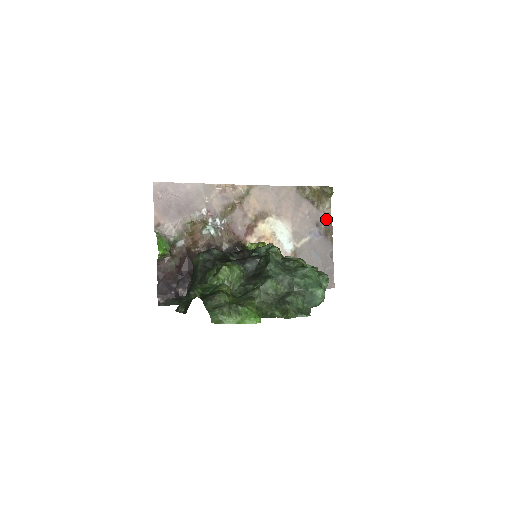
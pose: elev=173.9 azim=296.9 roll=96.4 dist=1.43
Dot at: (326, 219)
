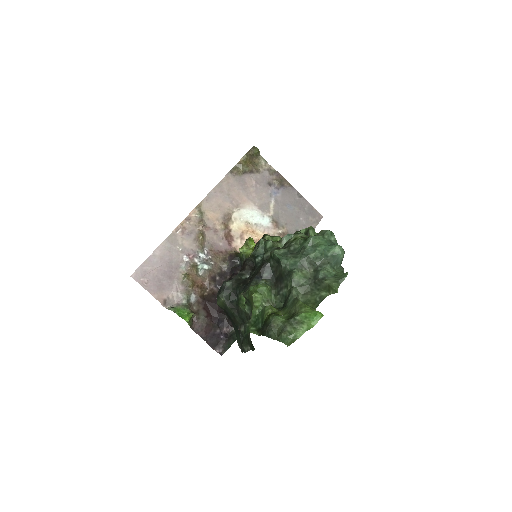
Dot at: (271, 174)
